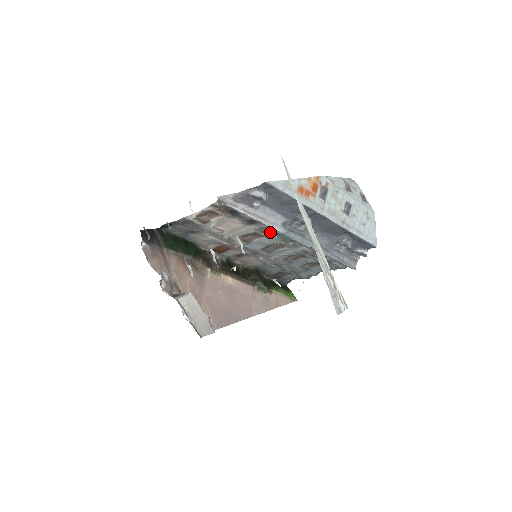
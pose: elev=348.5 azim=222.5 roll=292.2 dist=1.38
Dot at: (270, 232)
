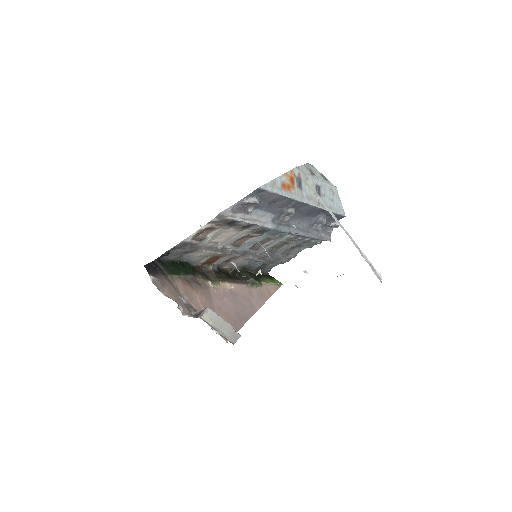
Dot at: (262, 231)
